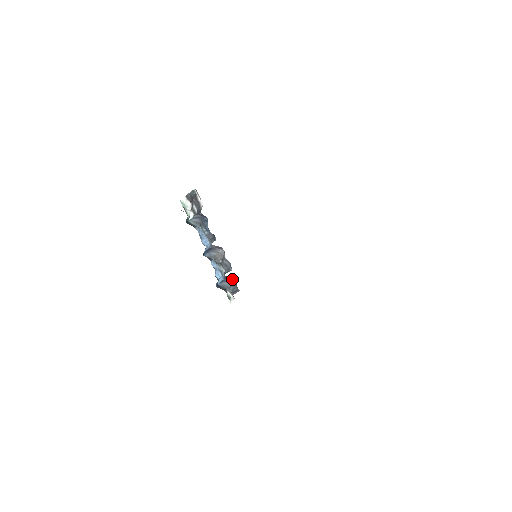
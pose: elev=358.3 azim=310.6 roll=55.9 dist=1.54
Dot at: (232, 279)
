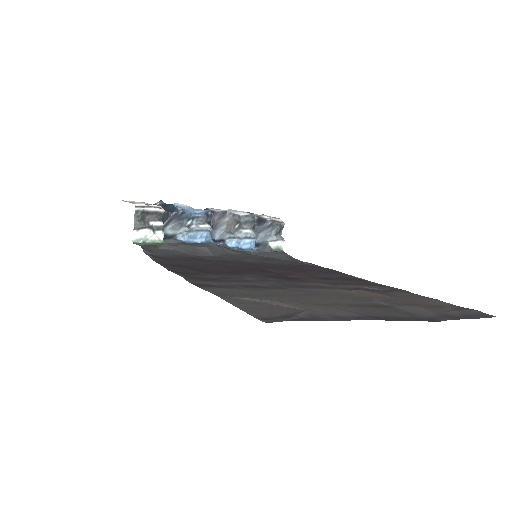
Dot at: (266, 223)
